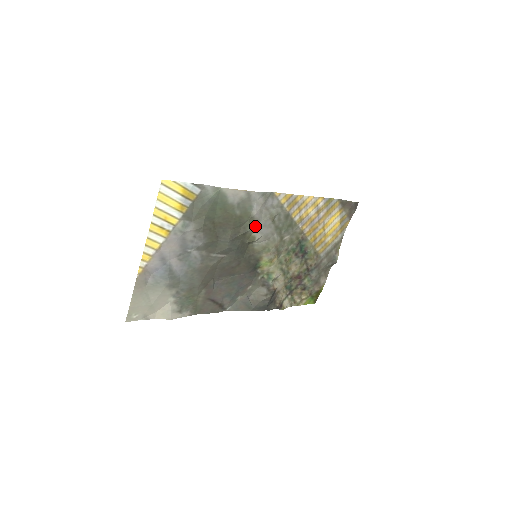
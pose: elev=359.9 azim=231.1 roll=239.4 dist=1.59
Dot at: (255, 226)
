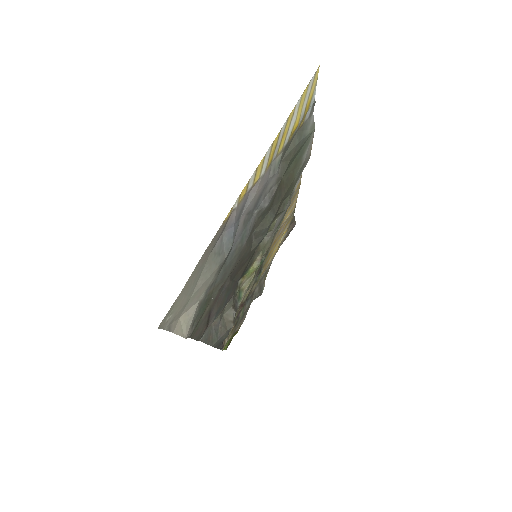
Dot at: occluded
